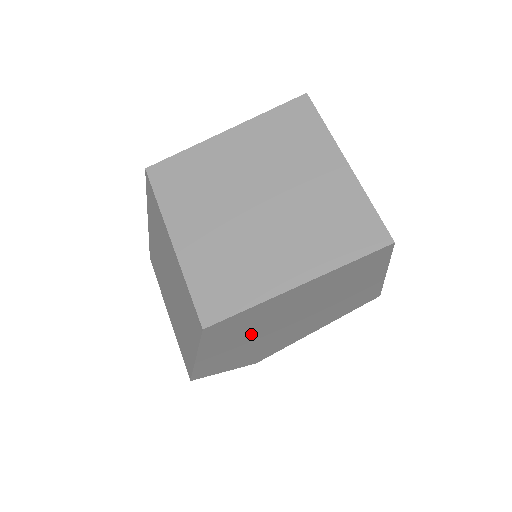
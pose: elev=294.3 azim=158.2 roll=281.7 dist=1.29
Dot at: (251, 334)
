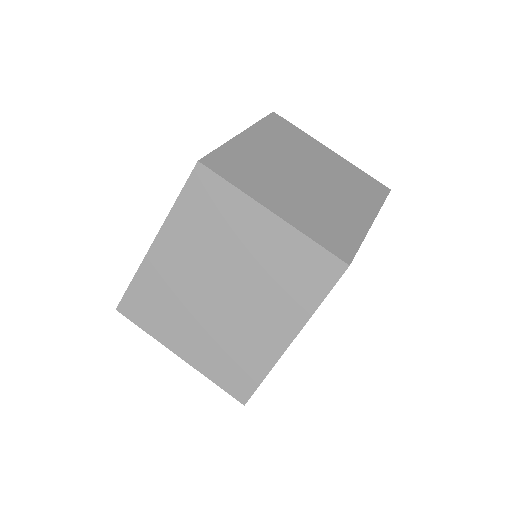
Dot at: occluded
